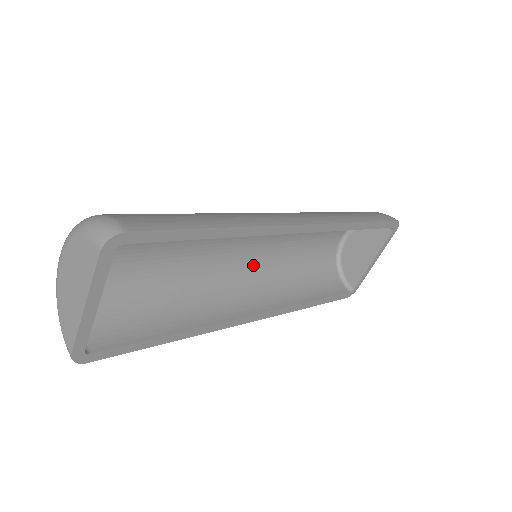
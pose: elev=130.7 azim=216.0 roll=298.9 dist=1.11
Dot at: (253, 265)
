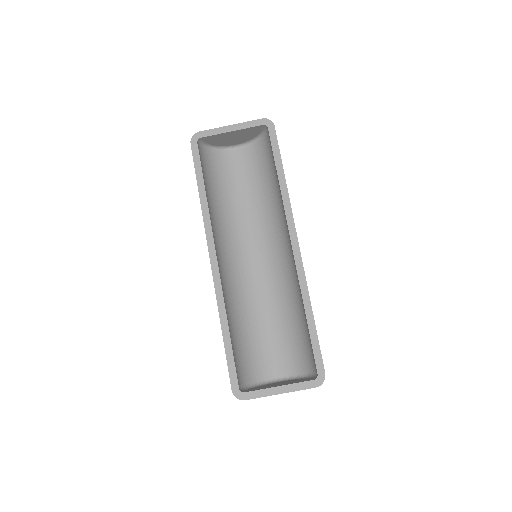
Dot at: (243, 274)
